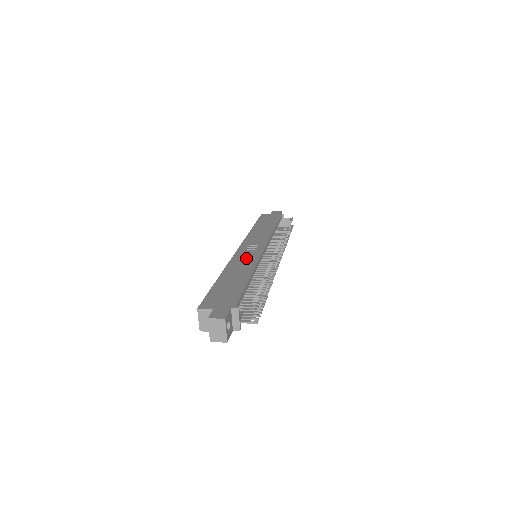
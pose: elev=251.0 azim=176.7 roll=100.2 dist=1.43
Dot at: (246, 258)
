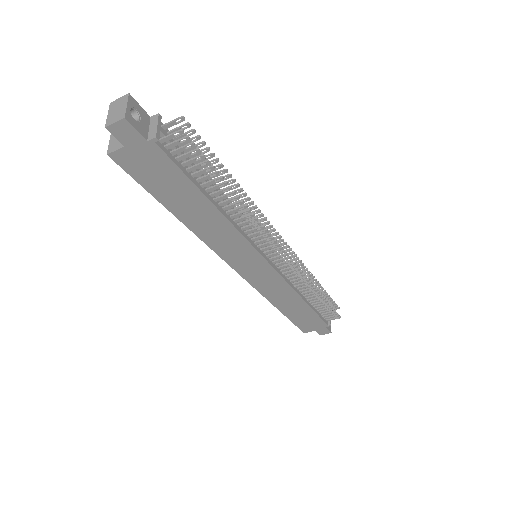
Dot at: occluded
